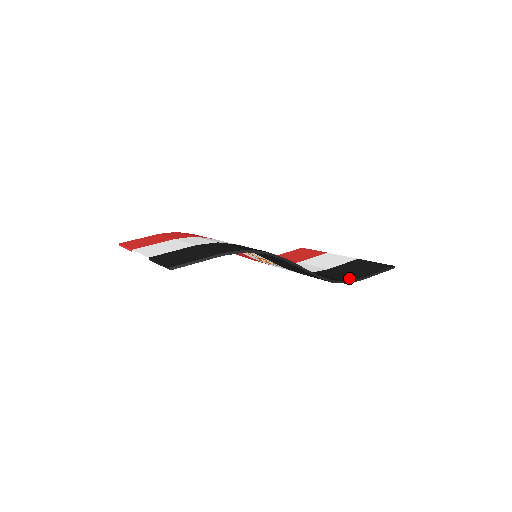
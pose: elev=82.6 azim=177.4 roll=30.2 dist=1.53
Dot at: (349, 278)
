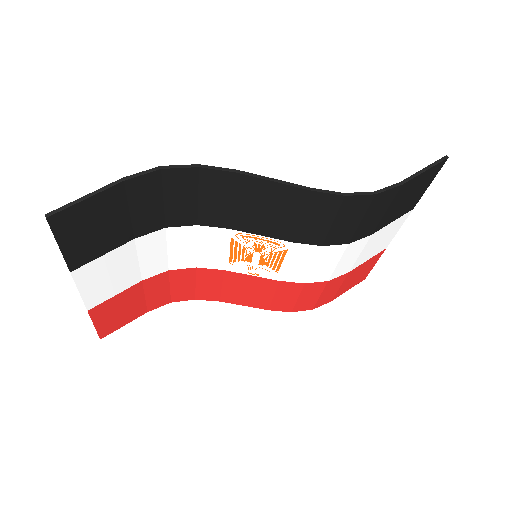
Dot at: occluded
